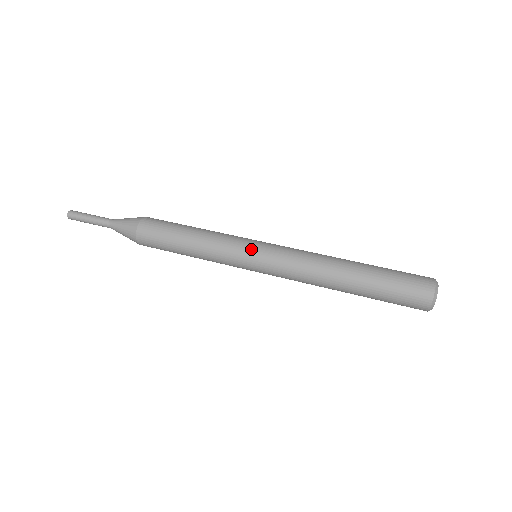
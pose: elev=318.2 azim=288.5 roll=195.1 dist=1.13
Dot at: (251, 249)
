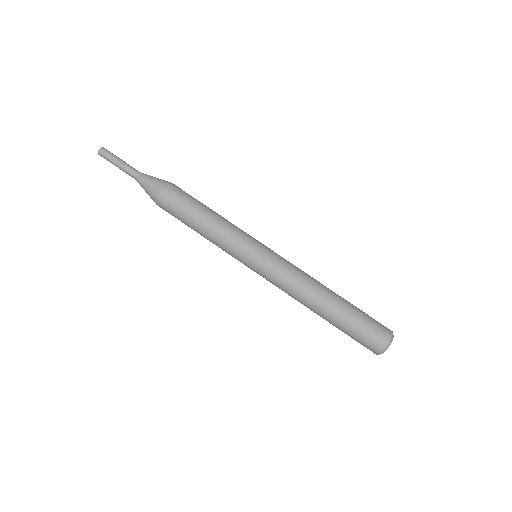
Dot at: (256, 250)
